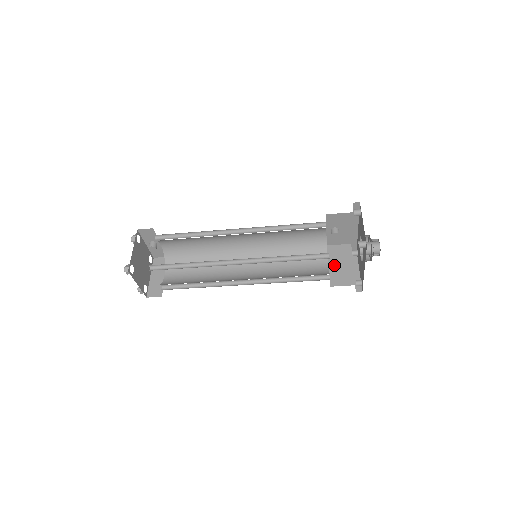
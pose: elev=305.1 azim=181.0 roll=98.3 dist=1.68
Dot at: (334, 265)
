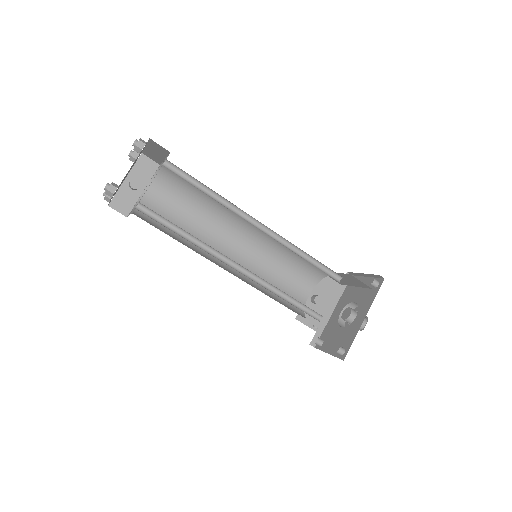
Dot at: occluded
